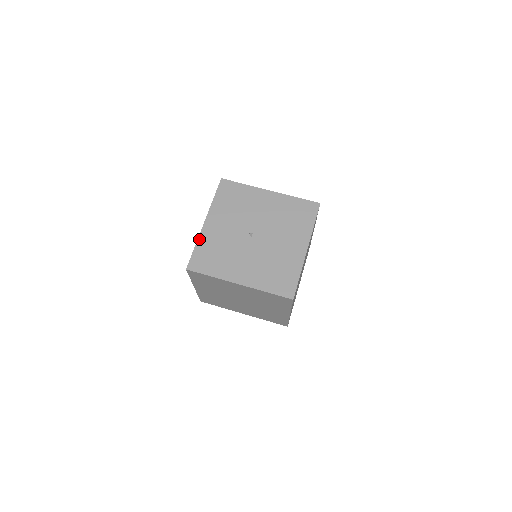
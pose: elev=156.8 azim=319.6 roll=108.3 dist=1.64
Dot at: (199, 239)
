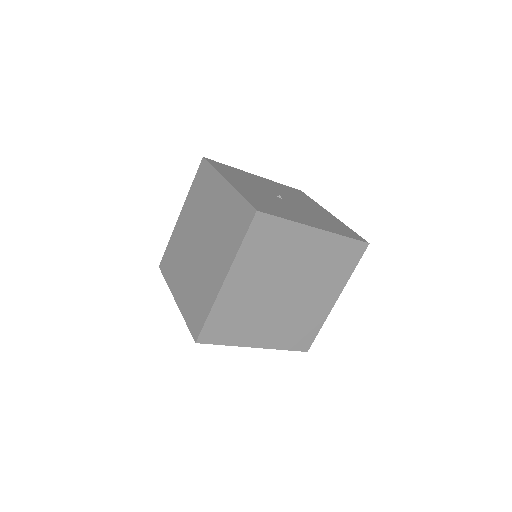
Dot at: (238, 191)
